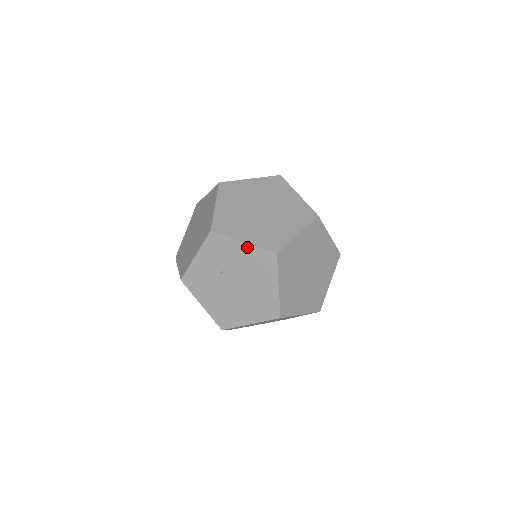
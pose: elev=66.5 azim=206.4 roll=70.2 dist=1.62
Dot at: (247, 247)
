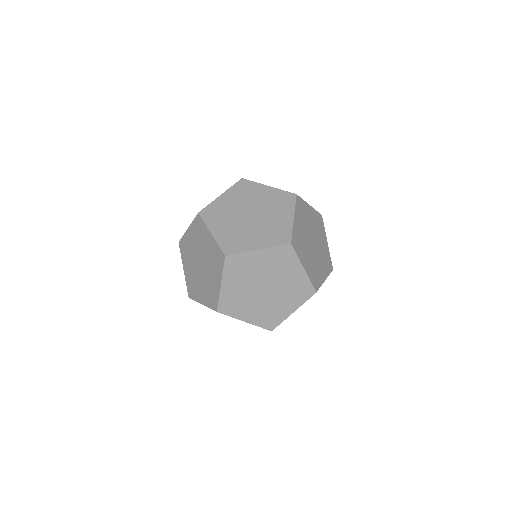
Dot at: (226, 194)
